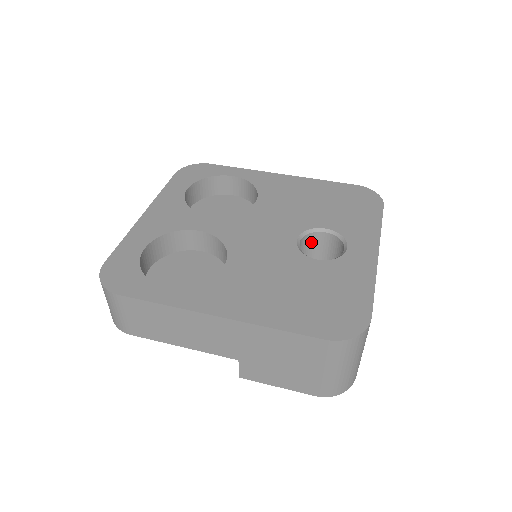
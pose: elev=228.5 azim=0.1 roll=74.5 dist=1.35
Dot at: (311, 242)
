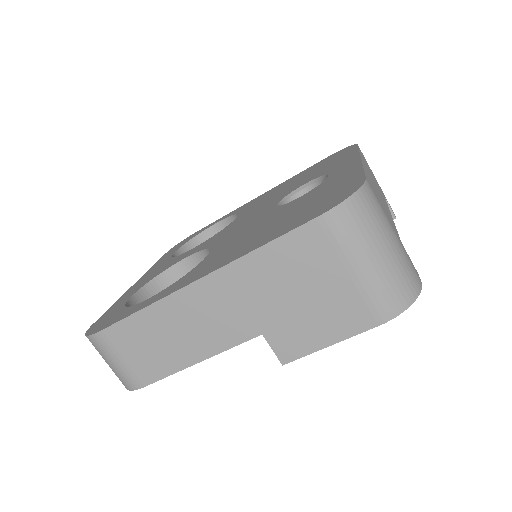
Dot at: occluded
